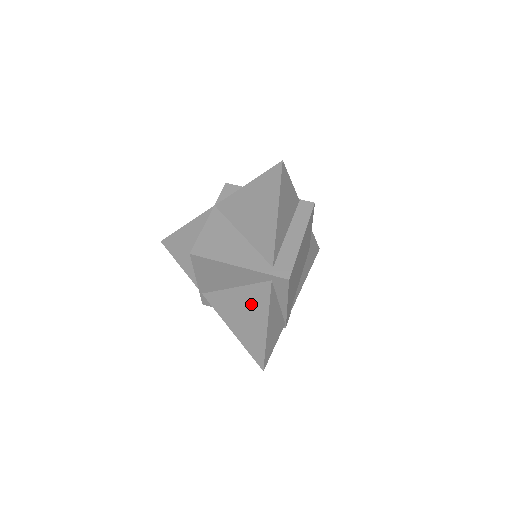
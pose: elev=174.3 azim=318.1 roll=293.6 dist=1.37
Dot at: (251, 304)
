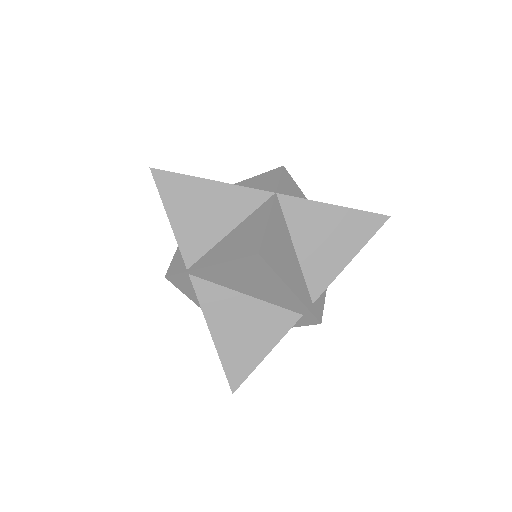
Dot at: (260, 323)
